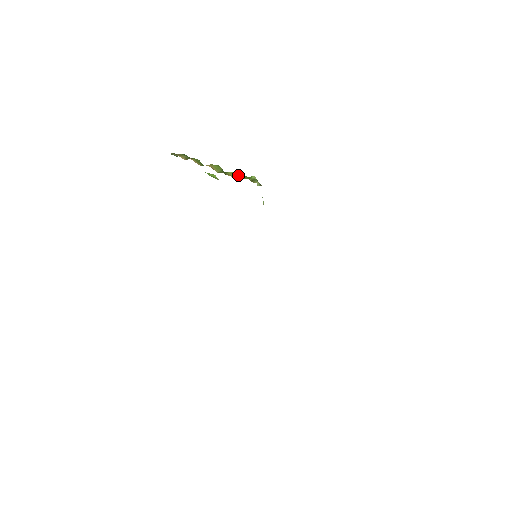
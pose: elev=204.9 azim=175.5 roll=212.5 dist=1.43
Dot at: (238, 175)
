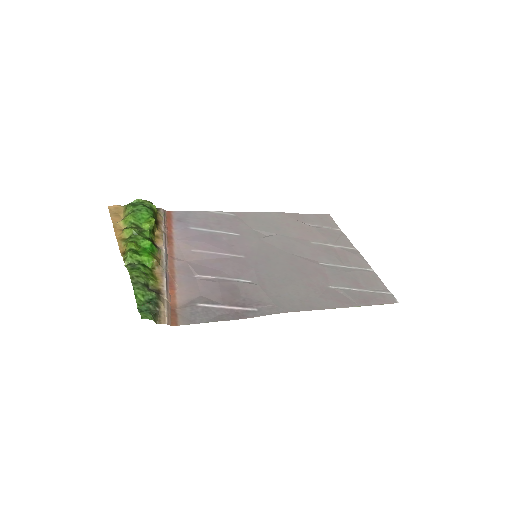
Dot at: (126, 248)
